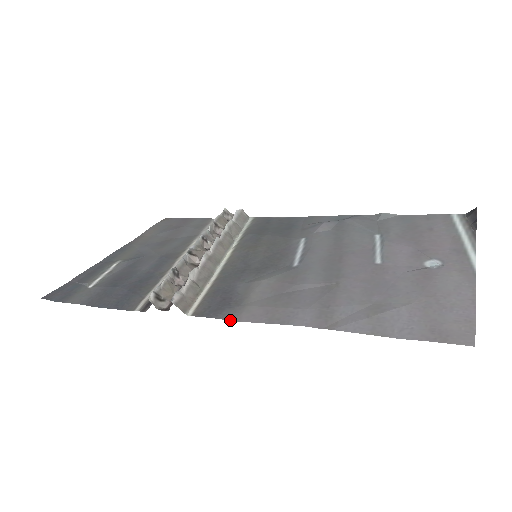
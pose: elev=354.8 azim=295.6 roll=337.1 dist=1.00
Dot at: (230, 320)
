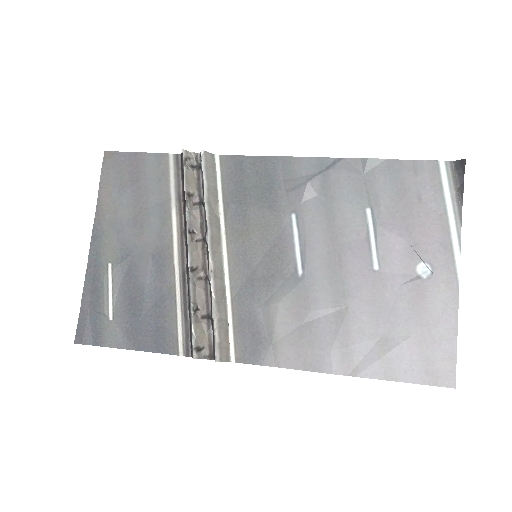
Dot at: (271, 366)
